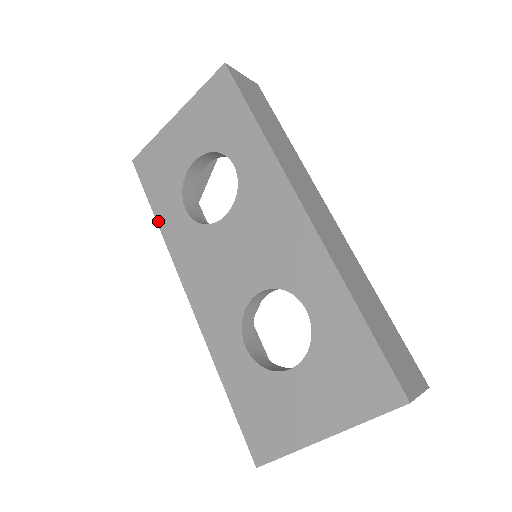
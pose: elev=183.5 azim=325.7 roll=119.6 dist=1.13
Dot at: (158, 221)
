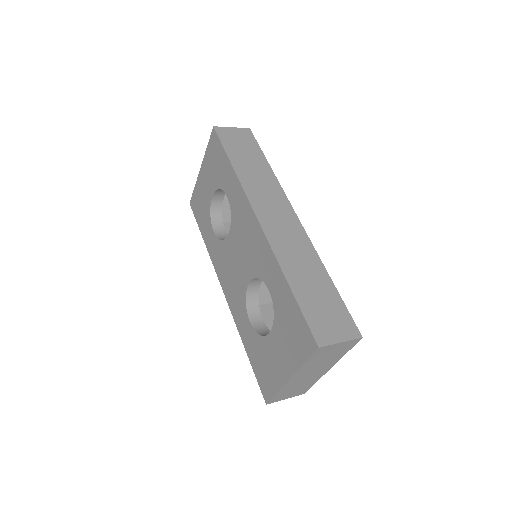
Dot at: (205, 242)
